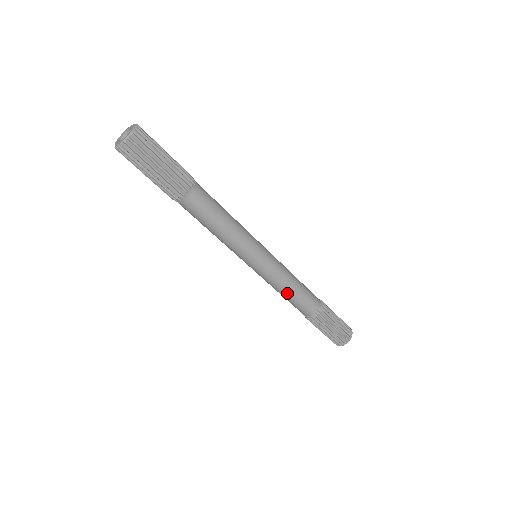
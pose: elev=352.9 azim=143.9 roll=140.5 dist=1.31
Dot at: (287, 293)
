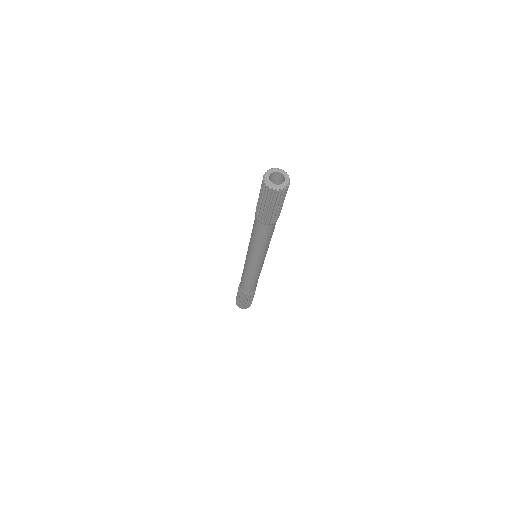
Dot at: (245, 278)
